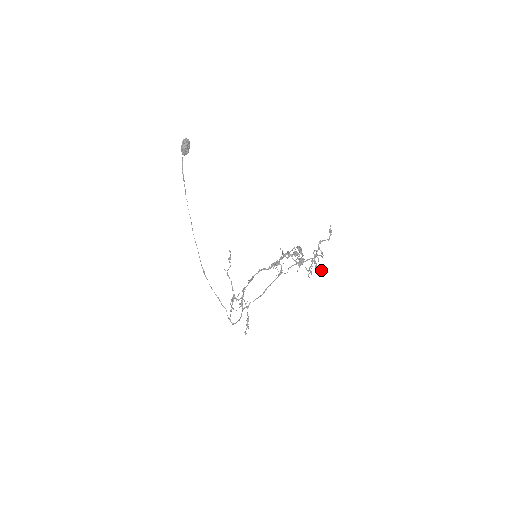
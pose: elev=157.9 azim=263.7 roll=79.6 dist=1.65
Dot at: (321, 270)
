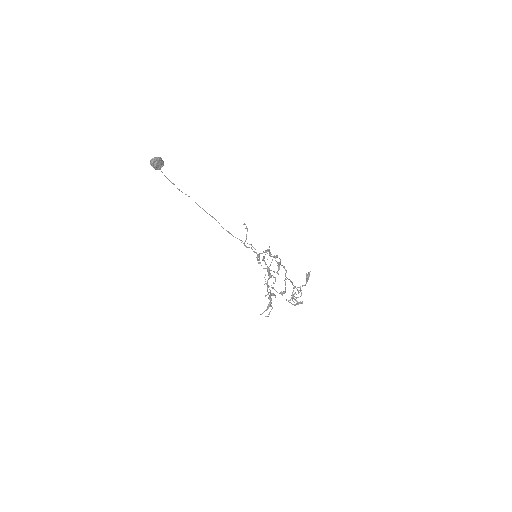
Dot at: (302, 303)
